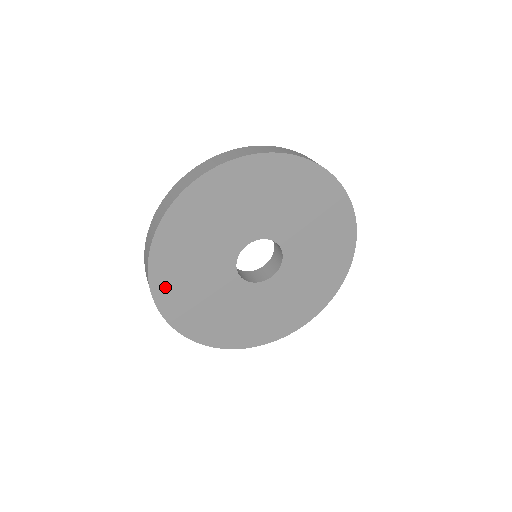
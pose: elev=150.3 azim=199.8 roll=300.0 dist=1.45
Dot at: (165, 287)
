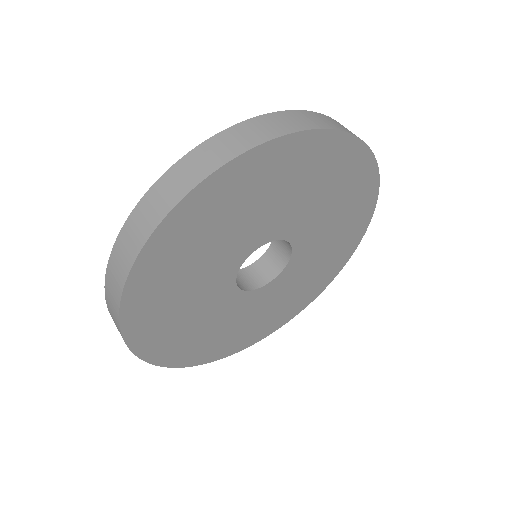
Dot at: (167, 244)
